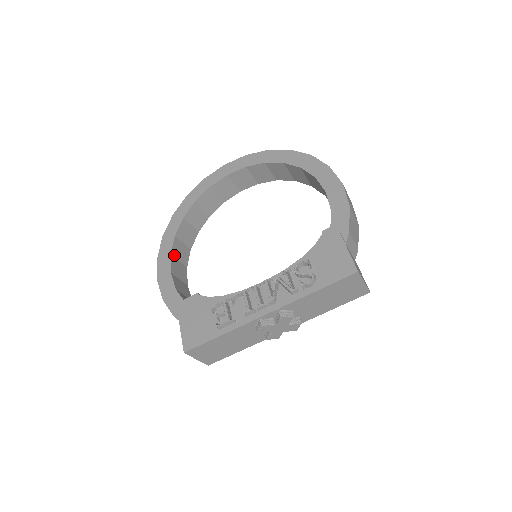
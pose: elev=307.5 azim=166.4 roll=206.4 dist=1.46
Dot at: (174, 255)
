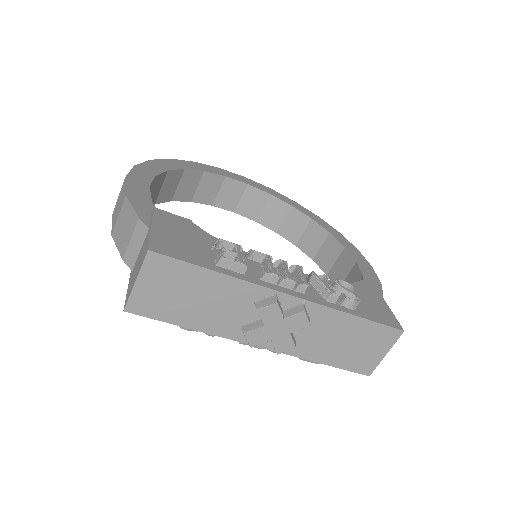
Dot at: (154, 182)
